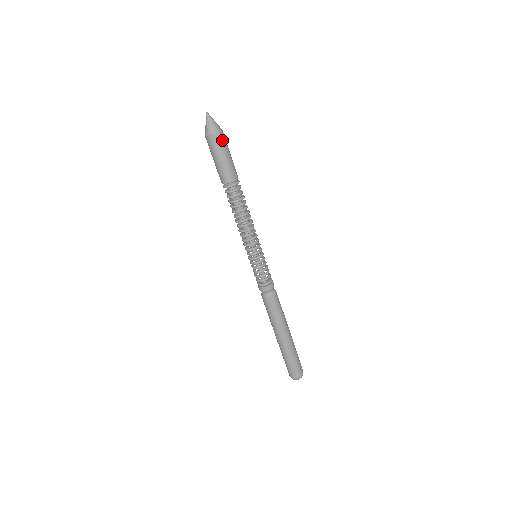
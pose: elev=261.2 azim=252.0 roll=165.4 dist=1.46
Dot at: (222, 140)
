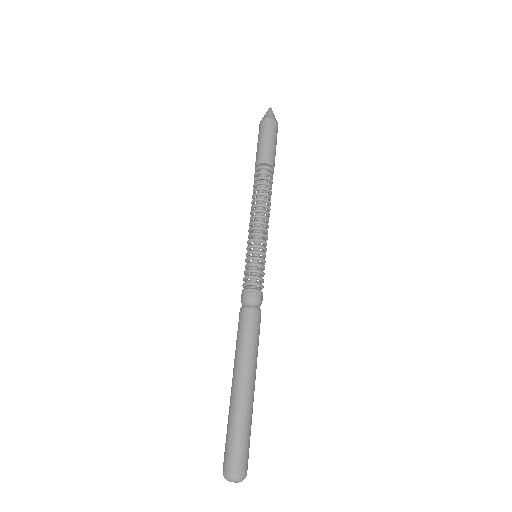
Dot at: (274, 127)
